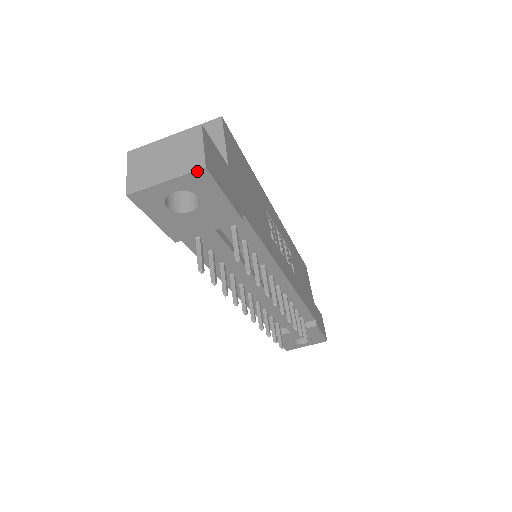
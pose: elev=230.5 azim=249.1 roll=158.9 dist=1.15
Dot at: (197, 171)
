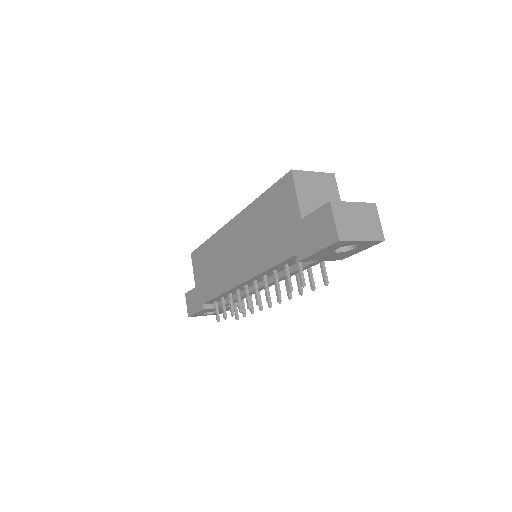
Dot at: (380, 241)
